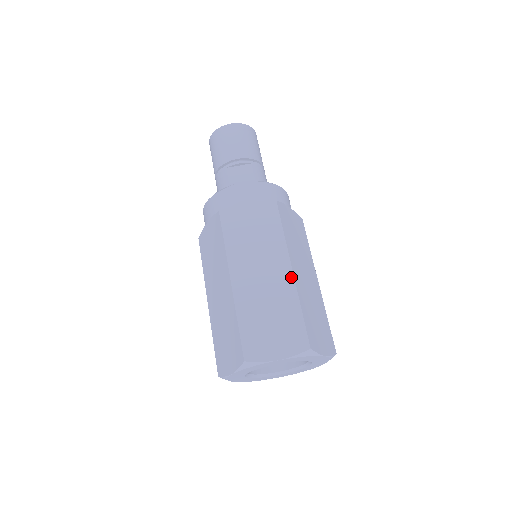
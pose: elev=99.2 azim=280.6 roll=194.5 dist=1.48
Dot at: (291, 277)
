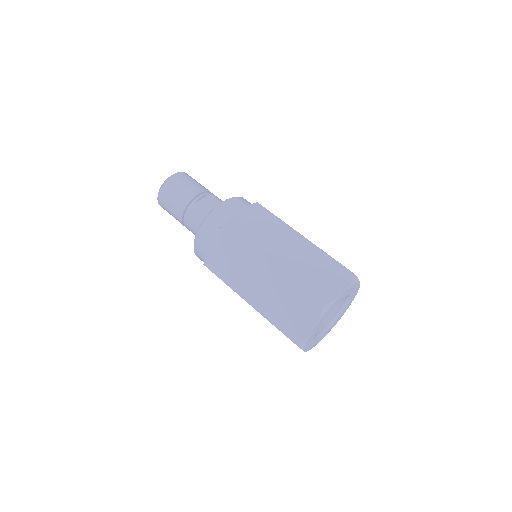
Dot at: (307, 241)
